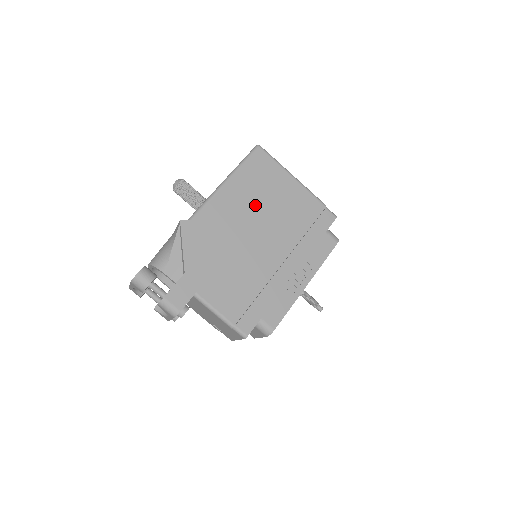
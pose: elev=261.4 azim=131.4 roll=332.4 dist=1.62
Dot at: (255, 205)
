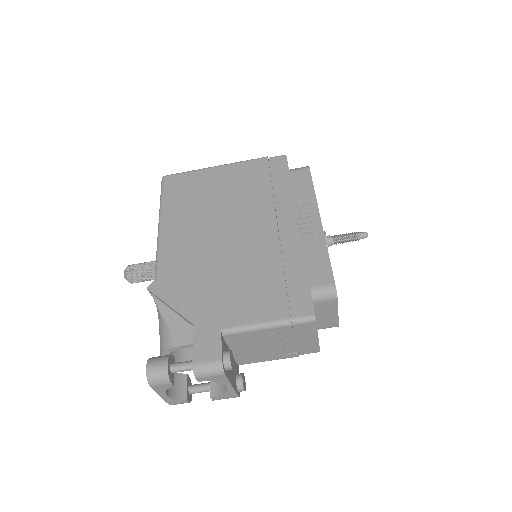
Dot at: (204, 214)
